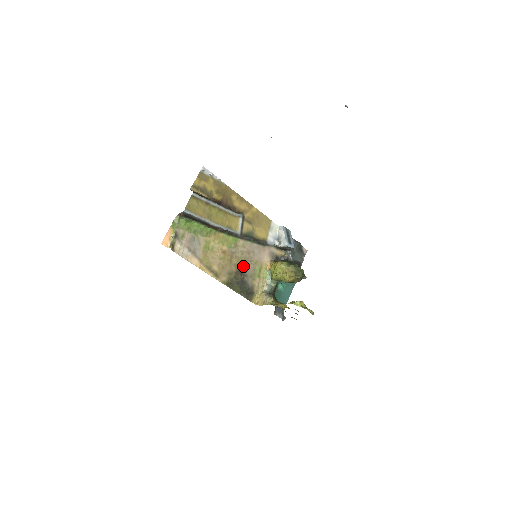
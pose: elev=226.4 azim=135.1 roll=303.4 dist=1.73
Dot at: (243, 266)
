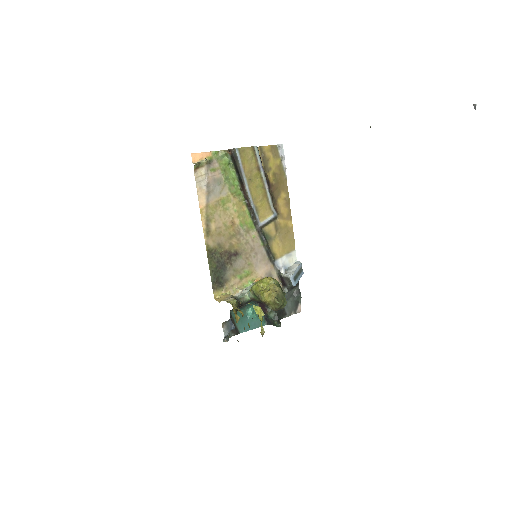
Dot at: (237, 254)
